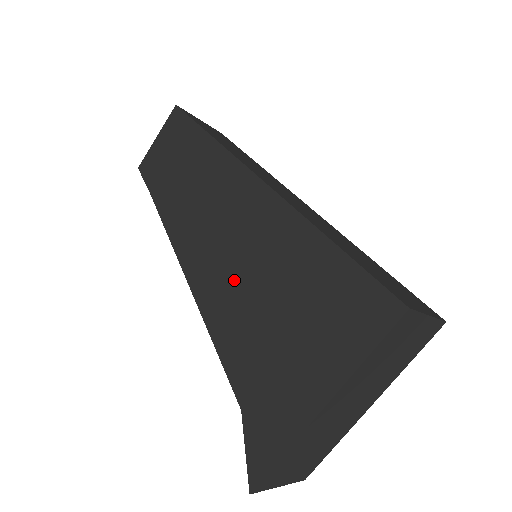
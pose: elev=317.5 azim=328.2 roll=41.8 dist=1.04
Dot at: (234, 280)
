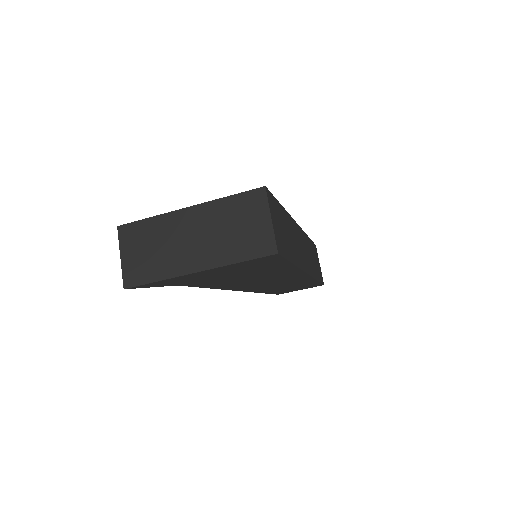
Dot at: occluded
